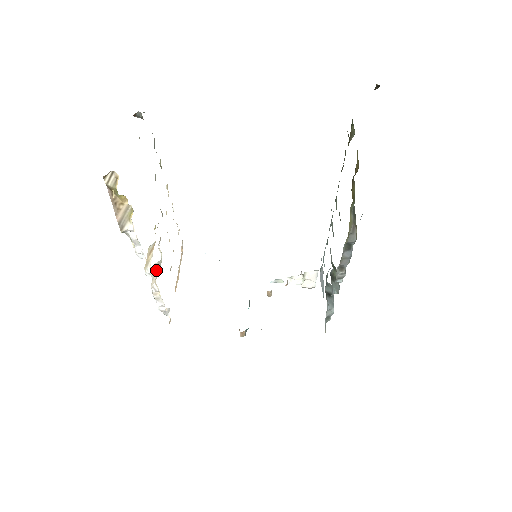
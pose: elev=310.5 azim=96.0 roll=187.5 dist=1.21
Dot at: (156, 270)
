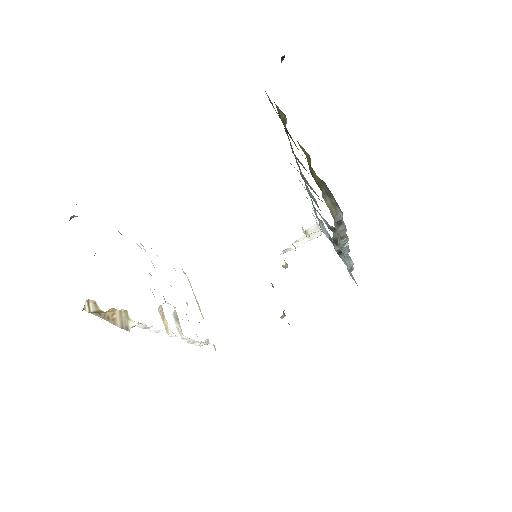
Dot at: (177, 322)
